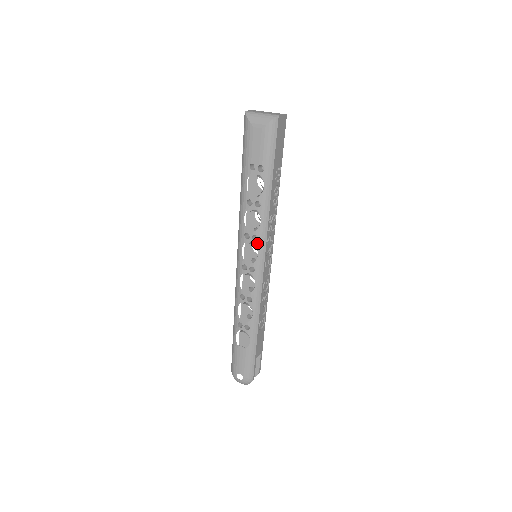
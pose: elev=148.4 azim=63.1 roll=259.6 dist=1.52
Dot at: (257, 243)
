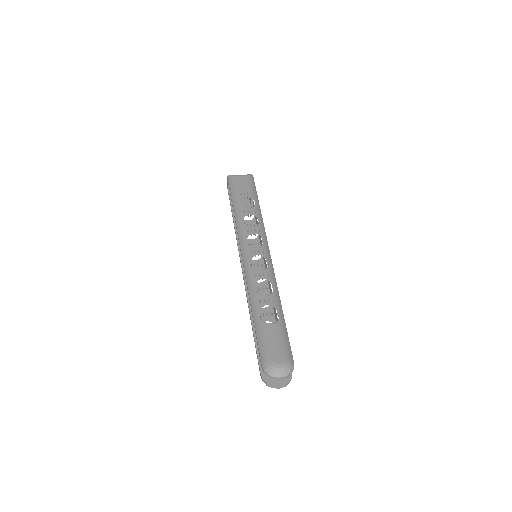
Dot at: (260, 234)
